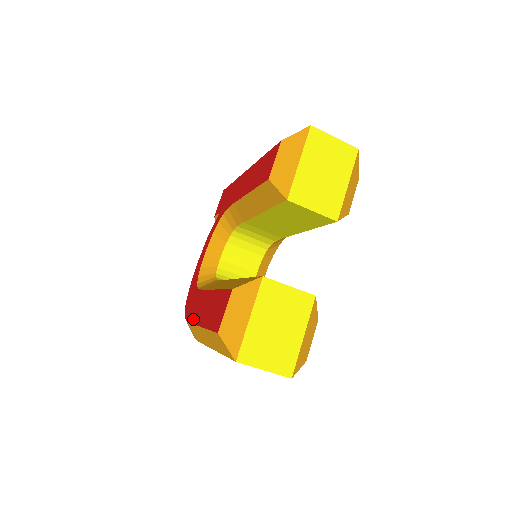
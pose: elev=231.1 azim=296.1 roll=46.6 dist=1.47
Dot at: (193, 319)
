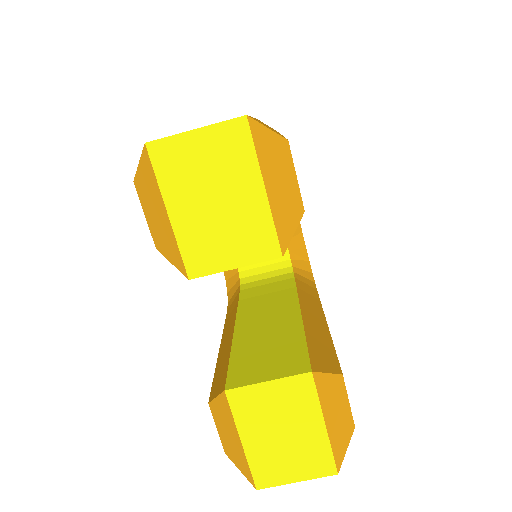
Dot at: occluded
